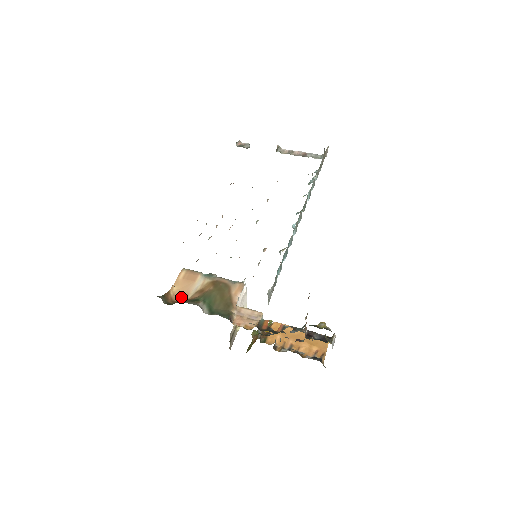
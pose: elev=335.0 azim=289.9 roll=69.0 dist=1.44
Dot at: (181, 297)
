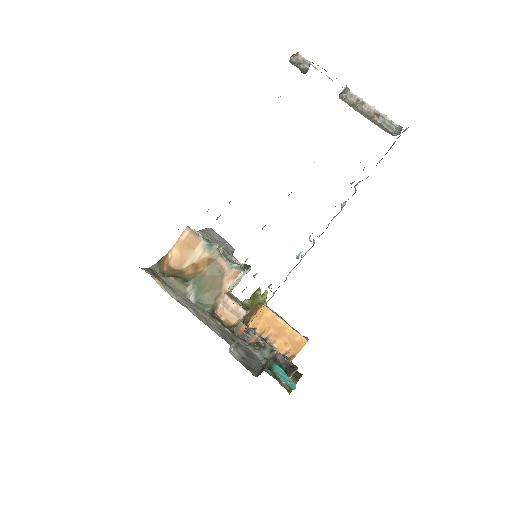
Dot at: (178, 262)
